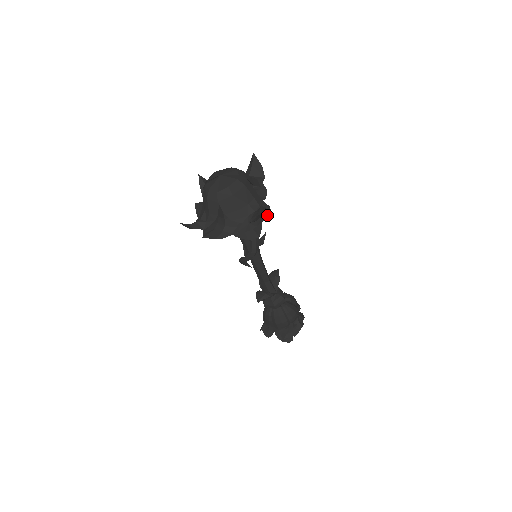
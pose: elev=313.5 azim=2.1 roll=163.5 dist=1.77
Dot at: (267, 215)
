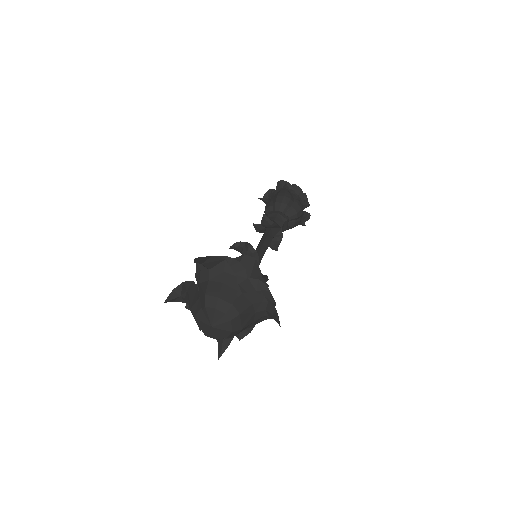
Dot at: (257, 270)
